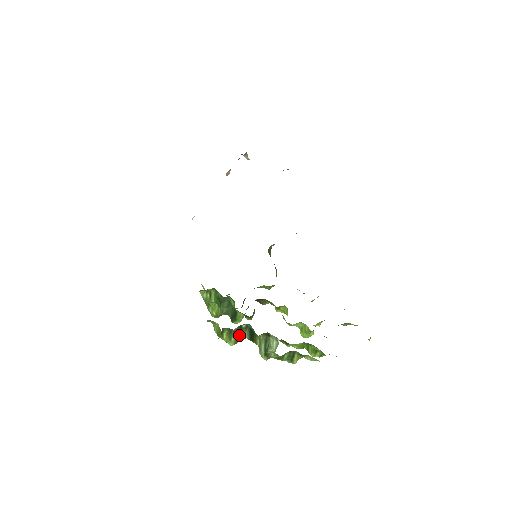
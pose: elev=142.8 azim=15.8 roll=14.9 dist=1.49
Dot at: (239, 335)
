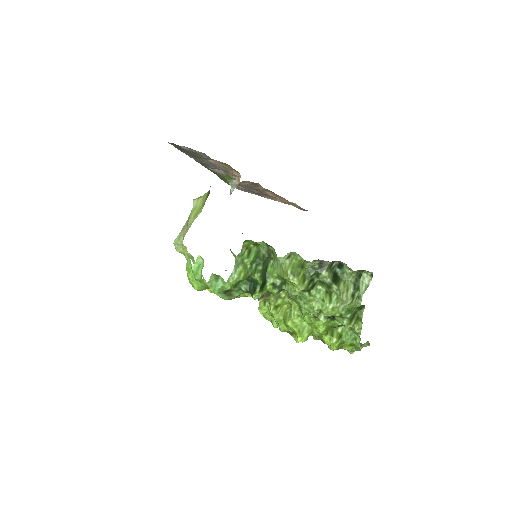
Dot at: (327, 273)
